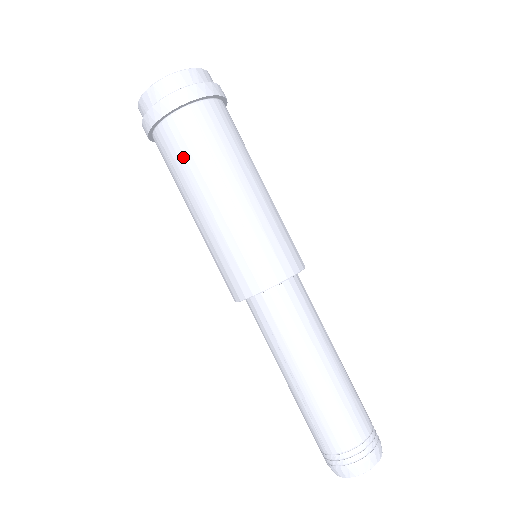
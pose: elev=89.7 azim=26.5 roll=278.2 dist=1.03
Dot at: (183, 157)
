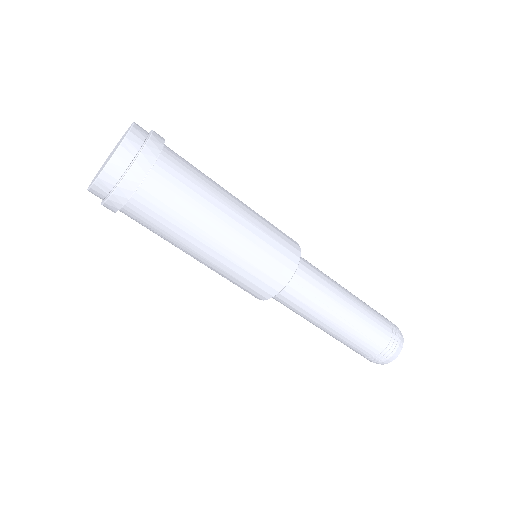
Dot at: occluded
